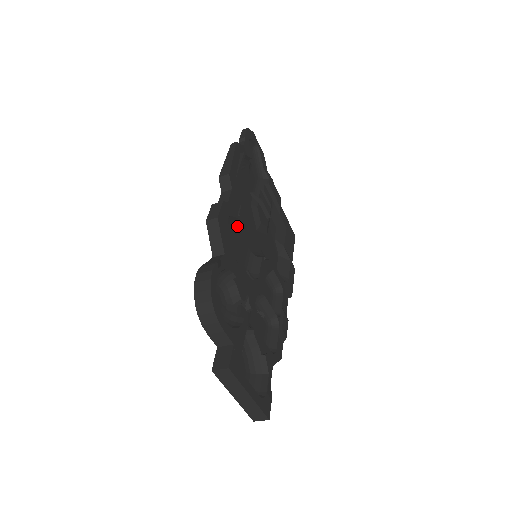
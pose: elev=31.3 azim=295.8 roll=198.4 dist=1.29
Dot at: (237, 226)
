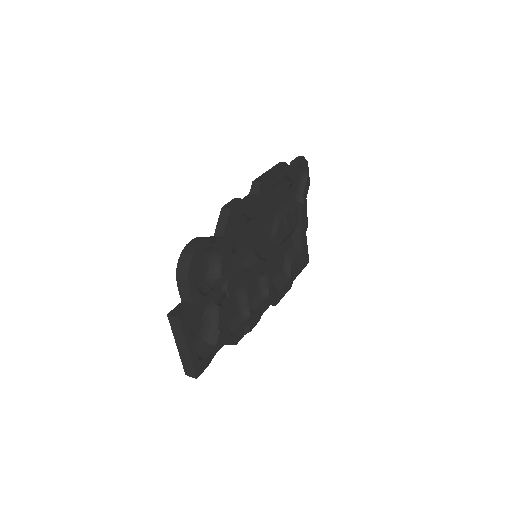
Dot at: (251, 225)
